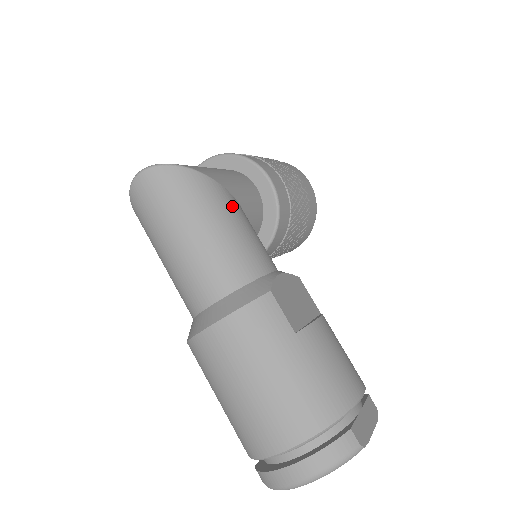
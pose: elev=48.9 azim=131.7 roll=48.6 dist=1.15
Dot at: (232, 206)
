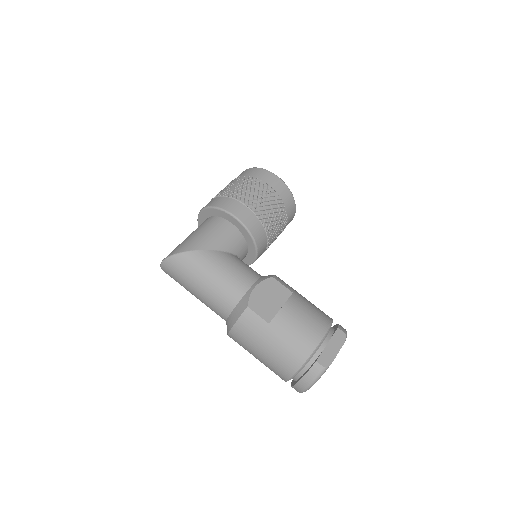
Dot at: (213, 260)
